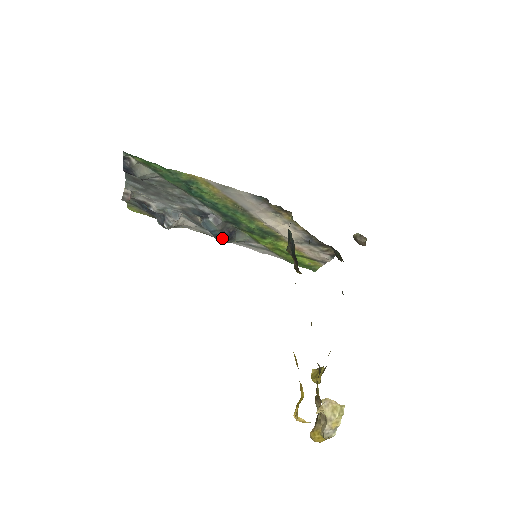
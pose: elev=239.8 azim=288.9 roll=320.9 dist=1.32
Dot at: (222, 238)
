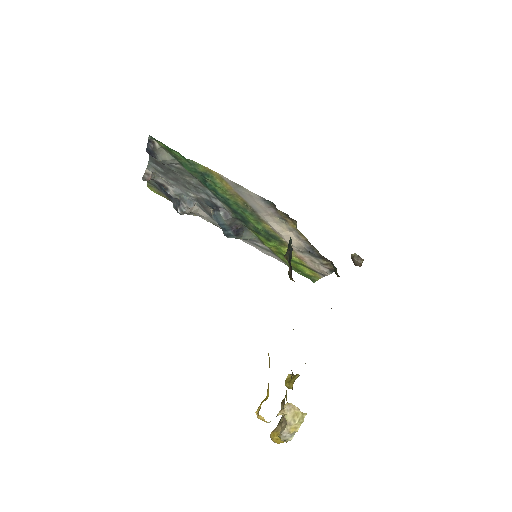
Dot at: (229, 233)
